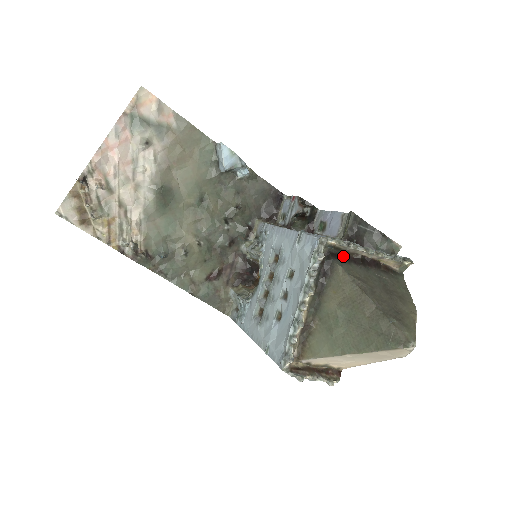
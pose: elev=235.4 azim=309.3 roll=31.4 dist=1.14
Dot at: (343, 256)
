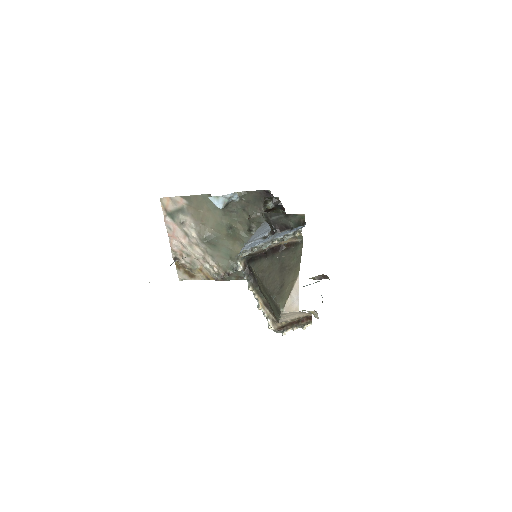
Dot at: (256, 257)
